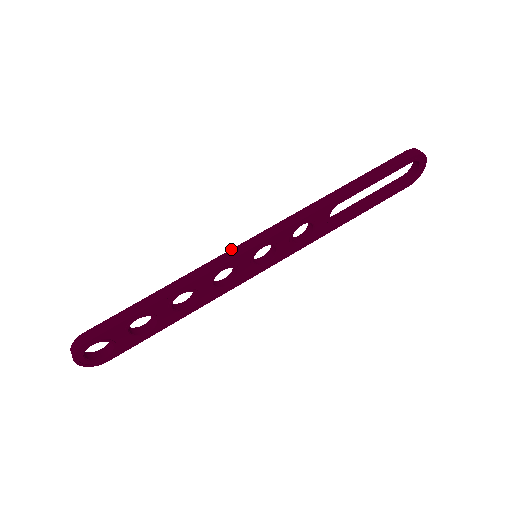
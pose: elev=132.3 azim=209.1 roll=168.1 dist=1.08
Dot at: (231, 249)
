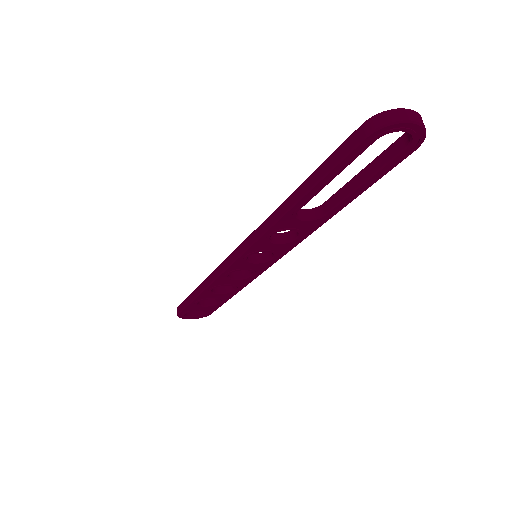
Dot at: (226, 258)
